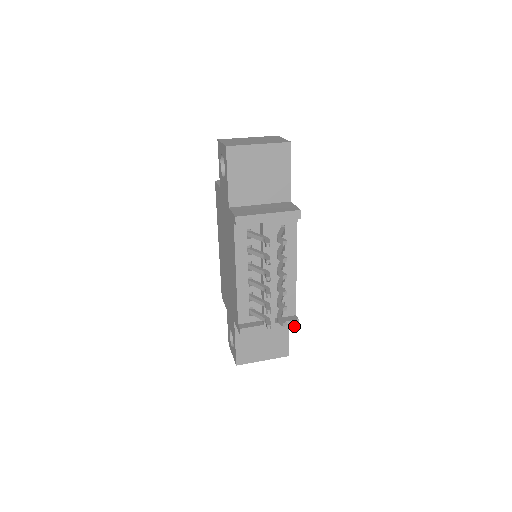
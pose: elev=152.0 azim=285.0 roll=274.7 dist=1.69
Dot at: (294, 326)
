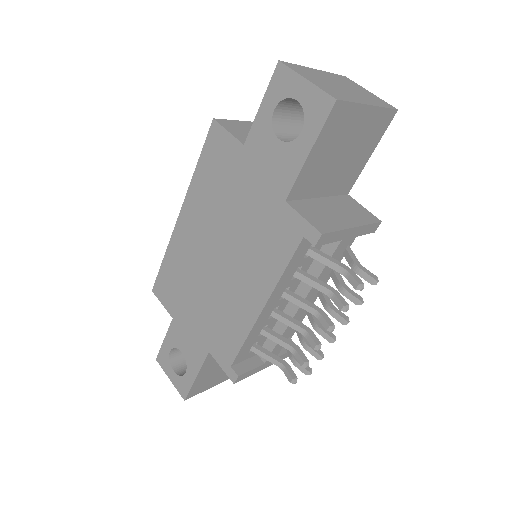
Dot at: occluded
